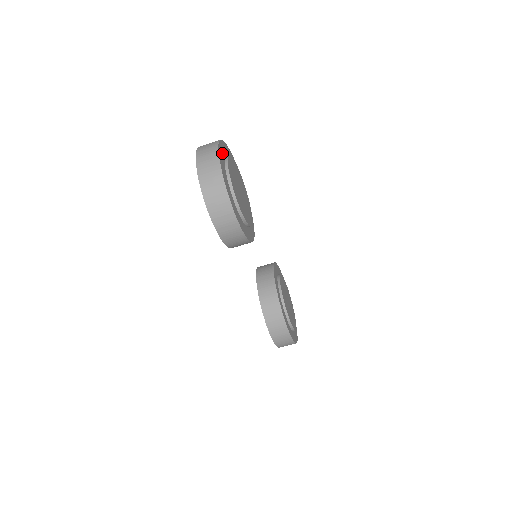
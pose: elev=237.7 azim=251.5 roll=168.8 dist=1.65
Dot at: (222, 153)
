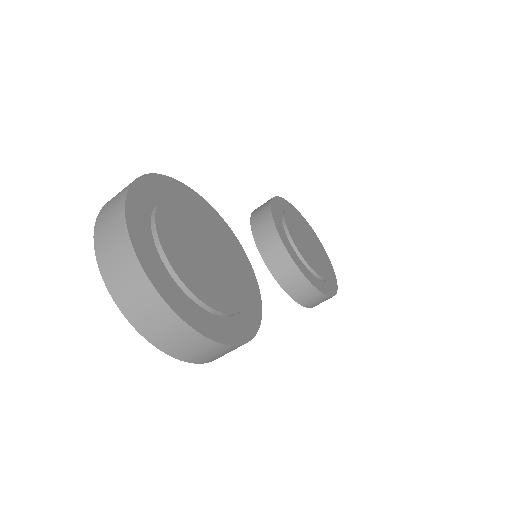
Dot at: (148, 249)
